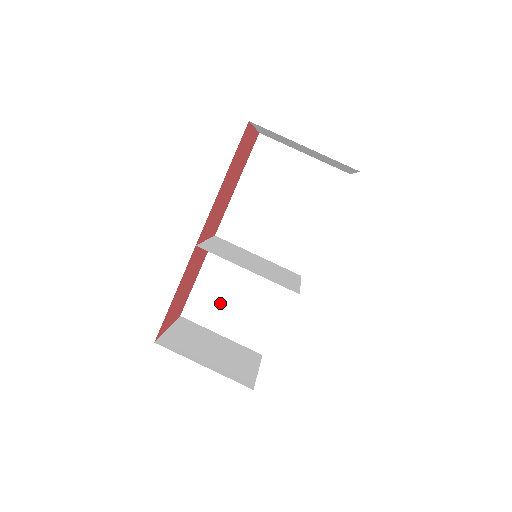
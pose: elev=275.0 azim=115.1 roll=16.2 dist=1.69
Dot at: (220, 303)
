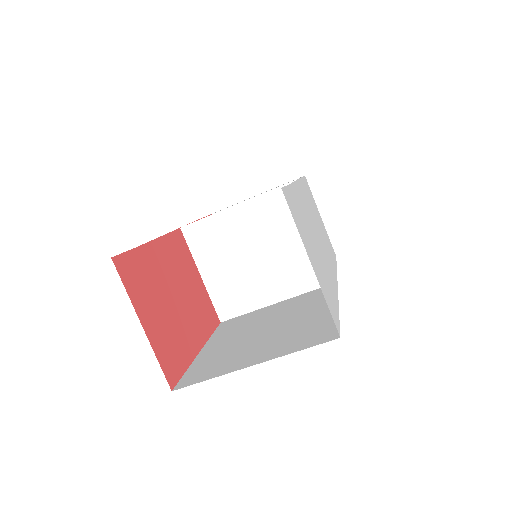
Dot at: occluded
